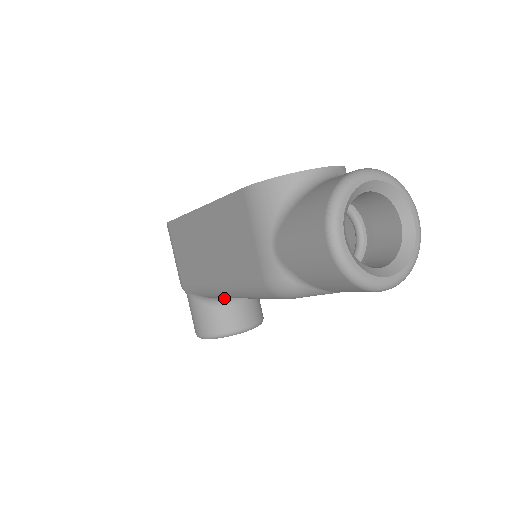
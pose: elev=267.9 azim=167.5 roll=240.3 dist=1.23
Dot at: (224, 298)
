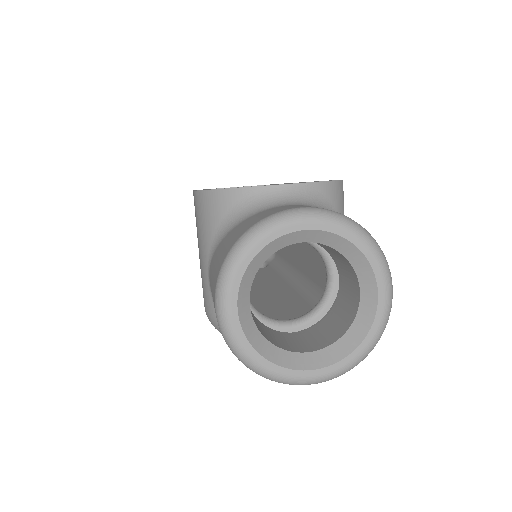
Dot at: occluded
